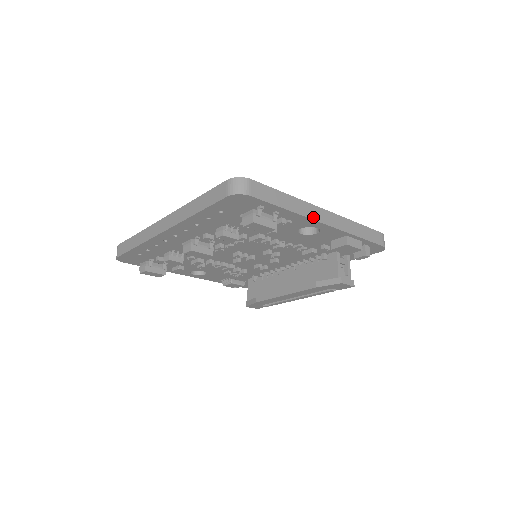
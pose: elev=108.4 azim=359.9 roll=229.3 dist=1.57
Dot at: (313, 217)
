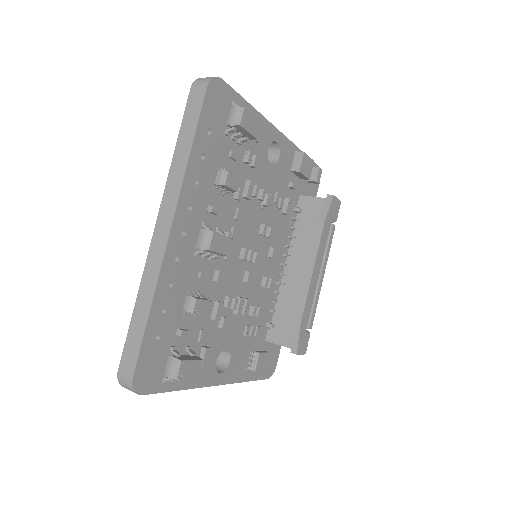
Dot at: (268, 123)
